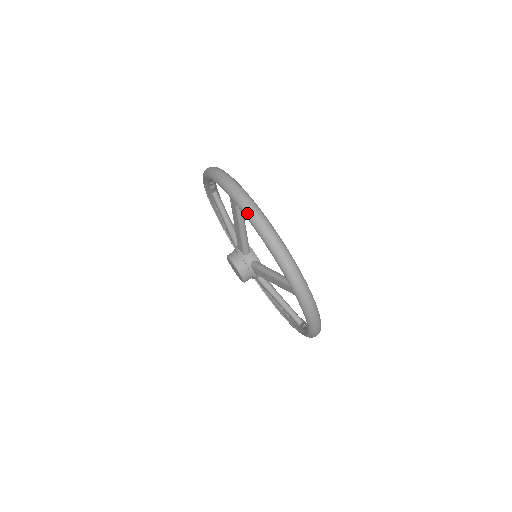
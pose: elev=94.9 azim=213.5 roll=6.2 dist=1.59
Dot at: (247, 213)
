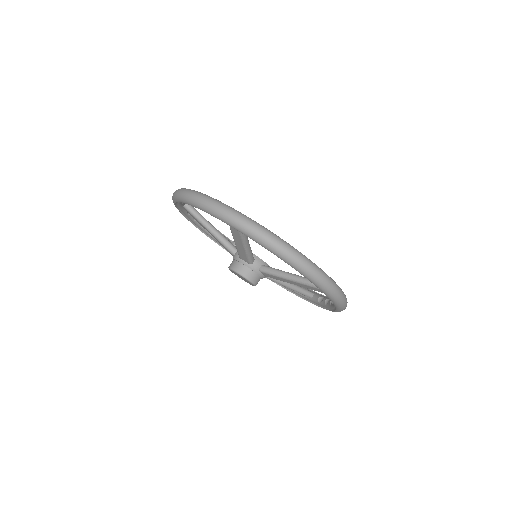
Dot at: (264, 244)
